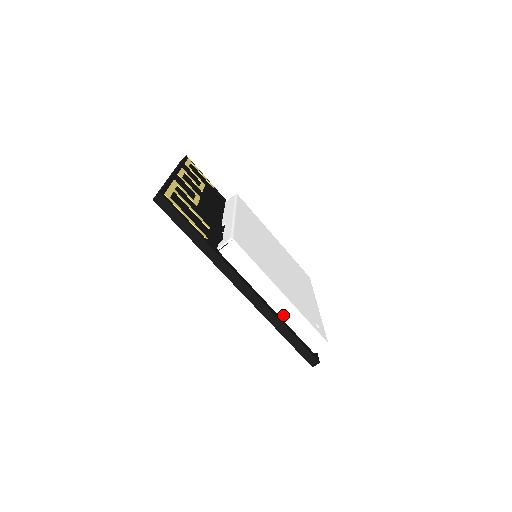
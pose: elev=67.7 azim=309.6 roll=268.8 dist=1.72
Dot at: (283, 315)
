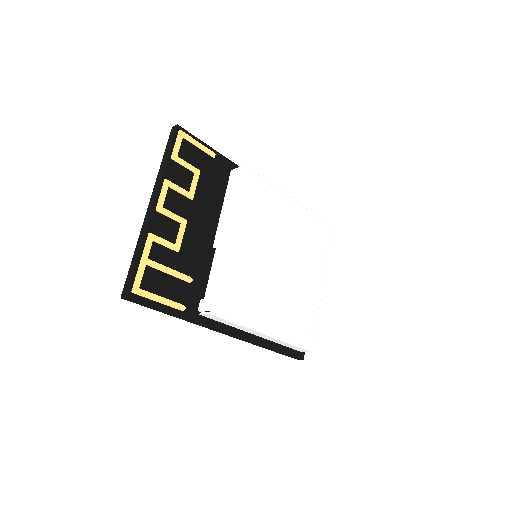
Dot at: (269, 339)
